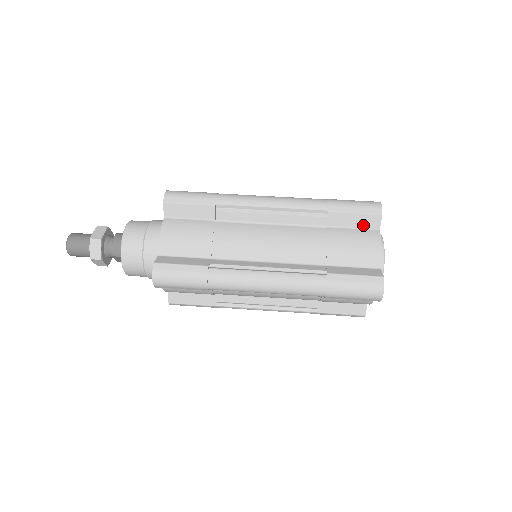
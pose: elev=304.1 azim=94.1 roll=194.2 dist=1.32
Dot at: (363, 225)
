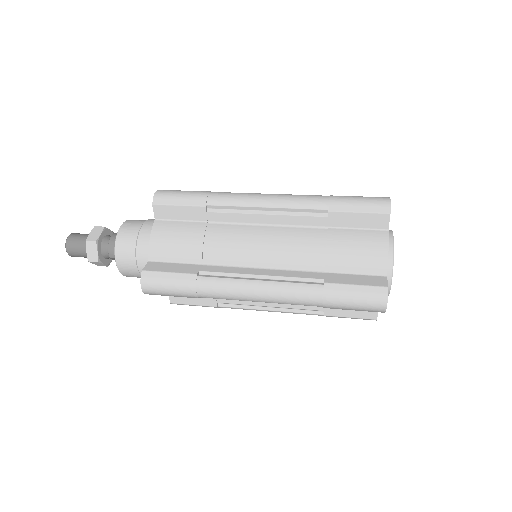
Dot at: (369, 225)
